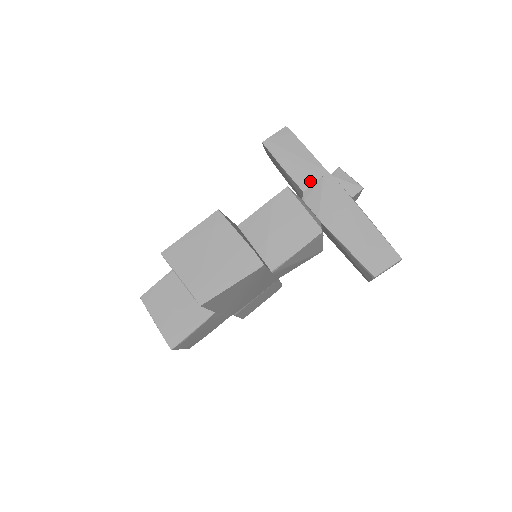
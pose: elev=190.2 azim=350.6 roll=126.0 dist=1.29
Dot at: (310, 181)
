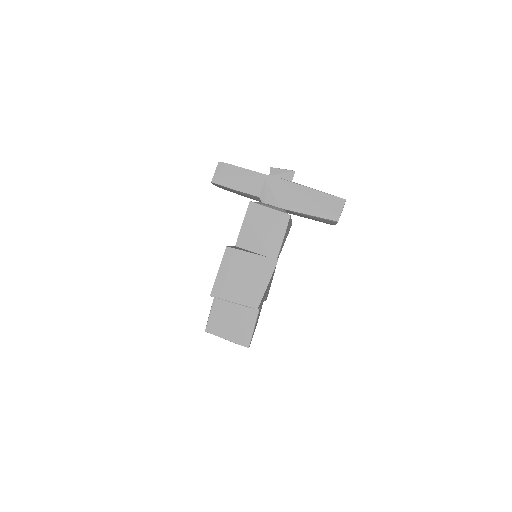
Dot at: (259, 188)
